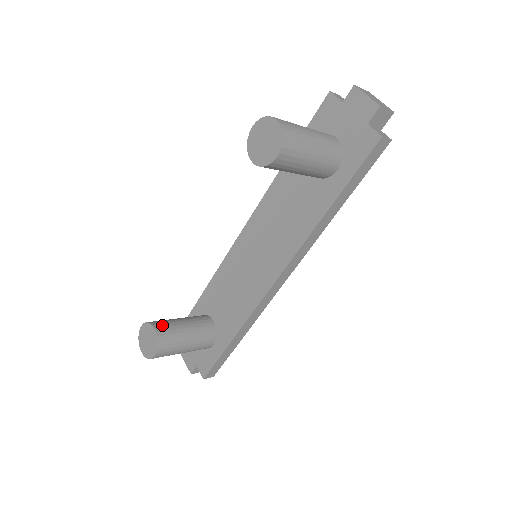
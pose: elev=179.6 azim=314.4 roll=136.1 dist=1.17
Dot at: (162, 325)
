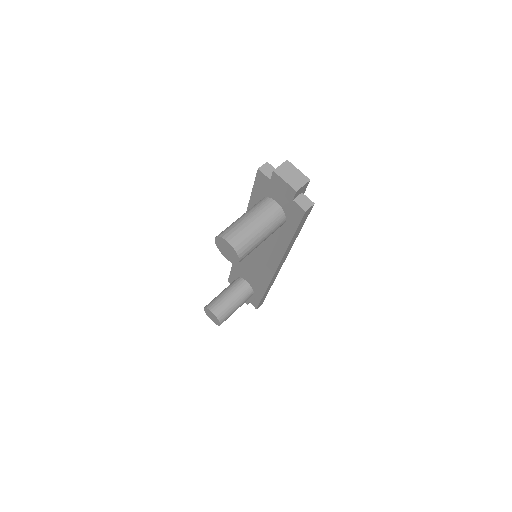
Dot at: (216, 307)
